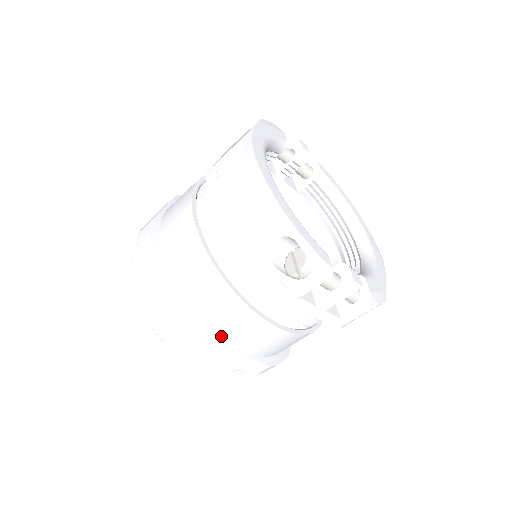
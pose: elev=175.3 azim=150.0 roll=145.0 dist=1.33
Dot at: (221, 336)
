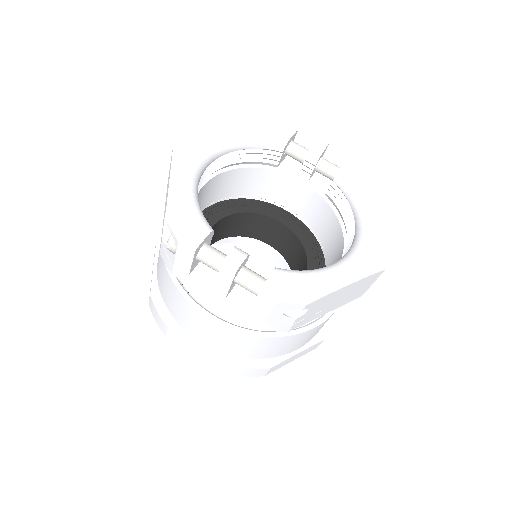
Dot at: (174, 316)
